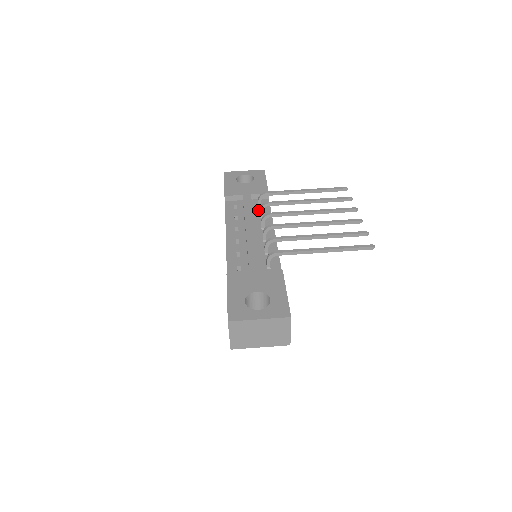
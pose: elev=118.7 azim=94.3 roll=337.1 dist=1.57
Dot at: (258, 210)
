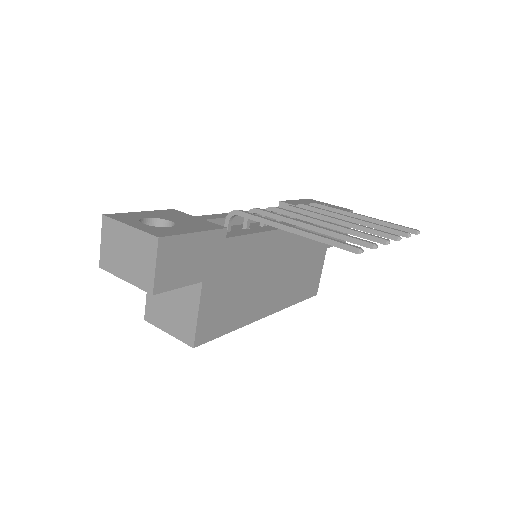
Dot at: (297, 219)
